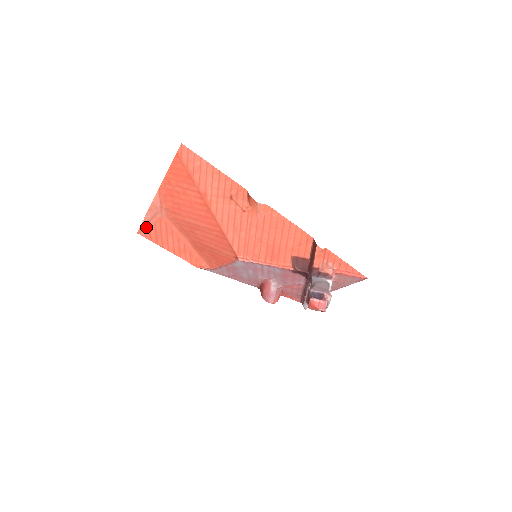
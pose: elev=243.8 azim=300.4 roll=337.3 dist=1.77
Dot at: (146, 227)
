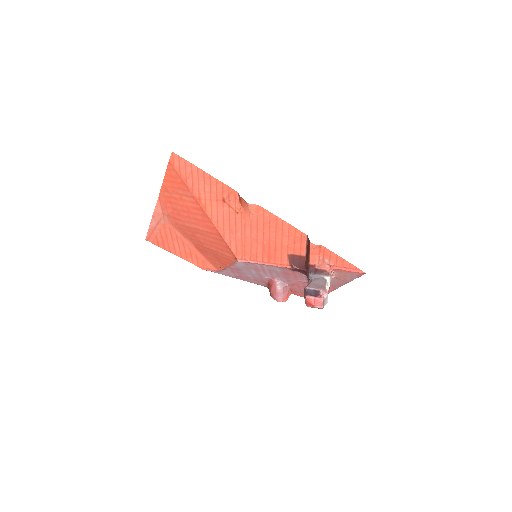
Dot at: (153, 234)
